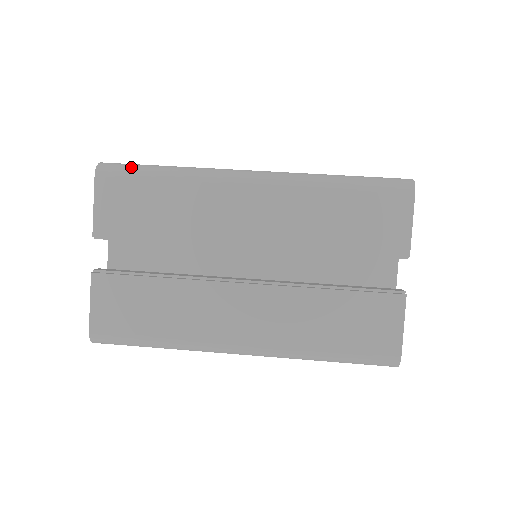
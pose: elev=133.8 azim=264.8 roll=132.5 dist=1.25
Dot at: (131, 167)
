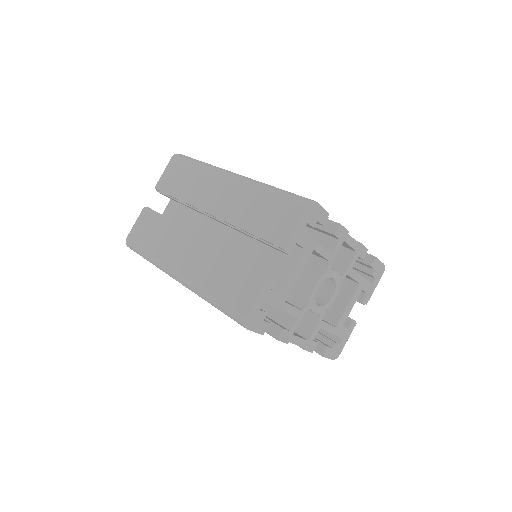
Dot at: (188, 158)
